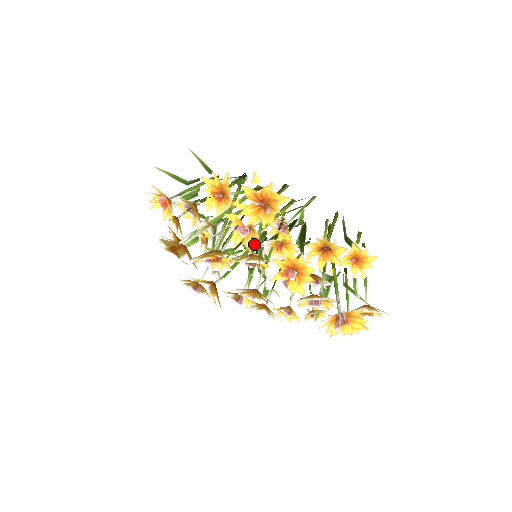
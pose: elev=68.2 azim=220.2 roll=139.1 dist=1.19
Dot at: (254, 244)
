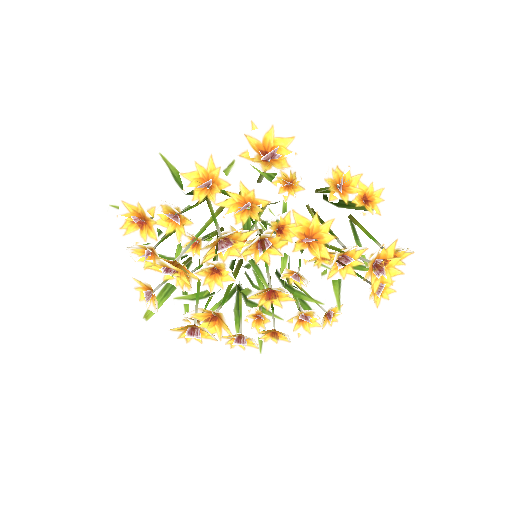
Dot at: (266, 210)
